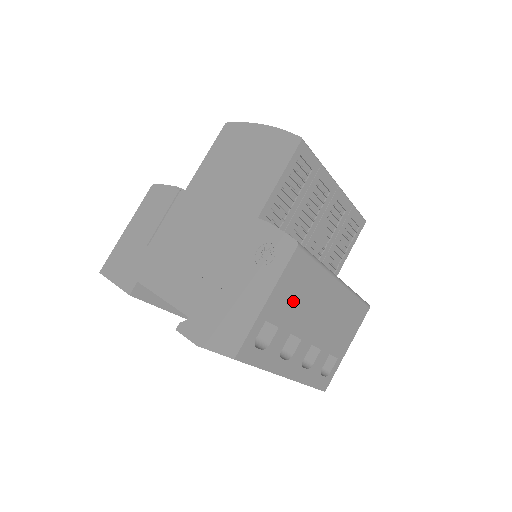
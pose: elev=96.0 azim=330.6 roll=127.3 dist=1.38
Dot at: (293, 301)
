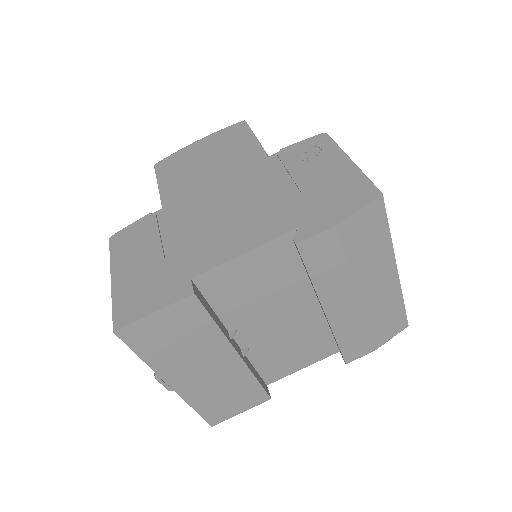
Dot at: occluded
